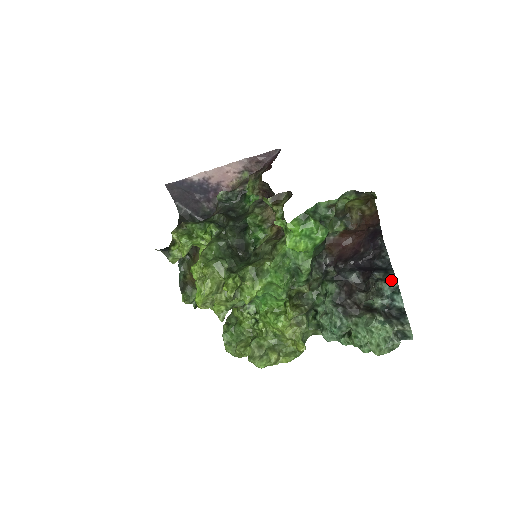
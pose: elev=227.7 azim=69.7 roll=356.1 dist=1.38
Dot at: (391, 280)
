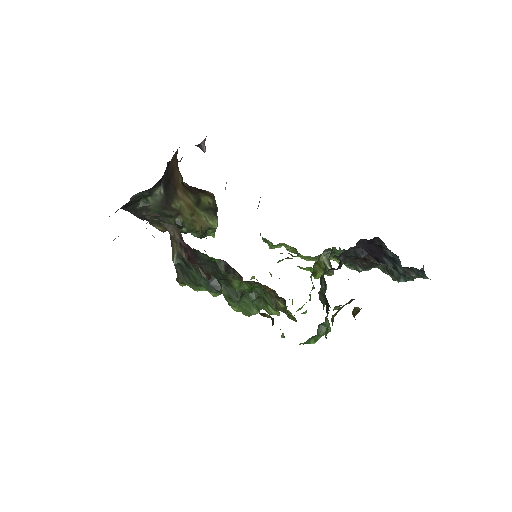
Dot at: occluded
